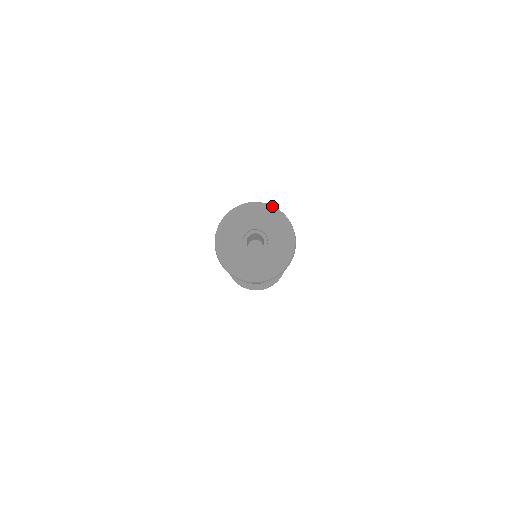
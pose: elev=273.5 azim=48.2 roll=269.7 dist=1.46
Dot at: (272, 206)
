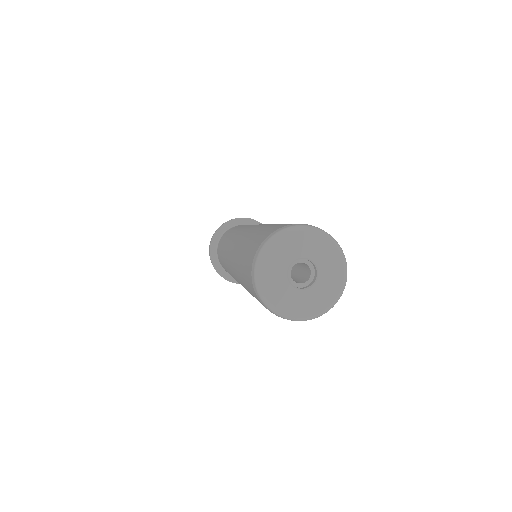
Dot at: occluded
